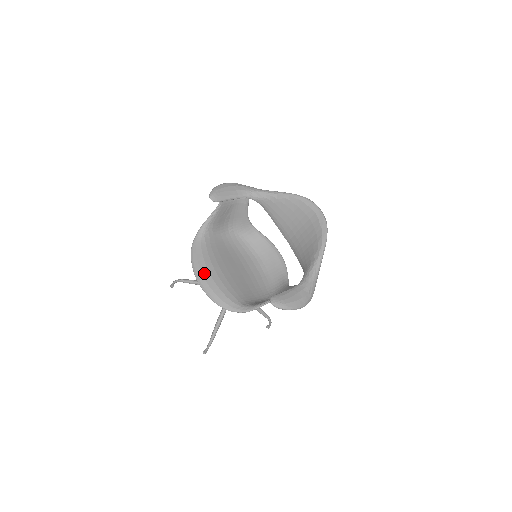
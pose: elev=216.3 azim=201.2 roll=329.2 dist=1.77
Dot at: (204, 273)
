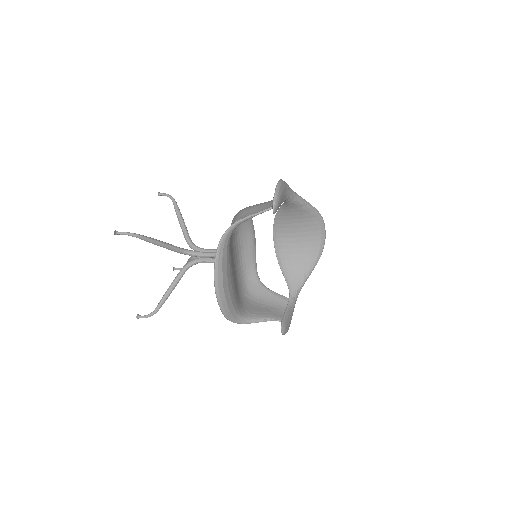
Dot at: (225, 283)
